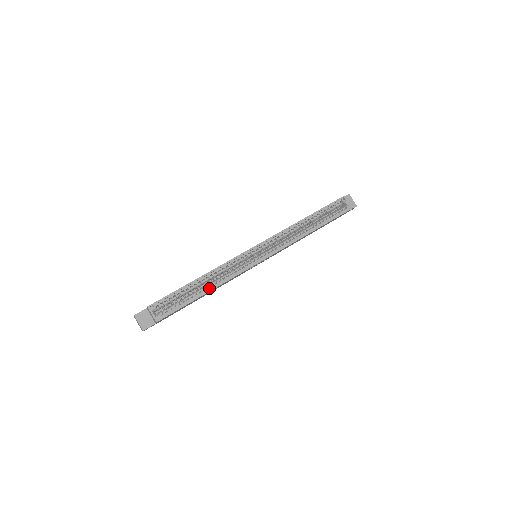
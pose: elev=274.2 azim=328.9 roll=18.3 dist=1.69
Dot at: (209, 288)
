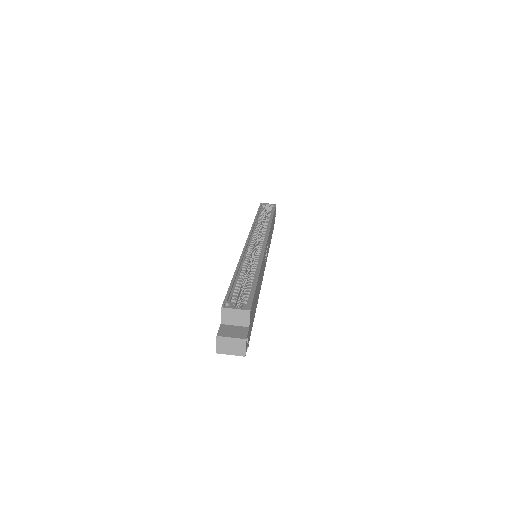
Dot at: (255, 272)
